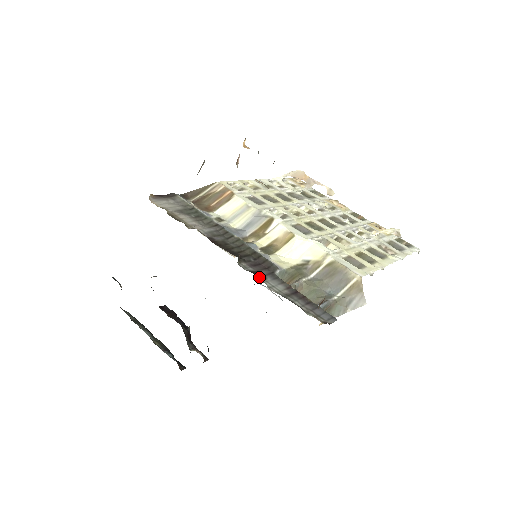
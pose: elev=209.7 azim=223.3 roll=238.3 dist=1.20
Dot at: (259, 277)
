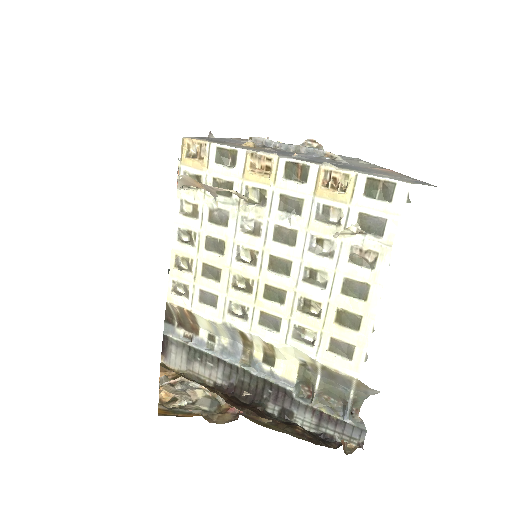
Dot at: (288, 416)
